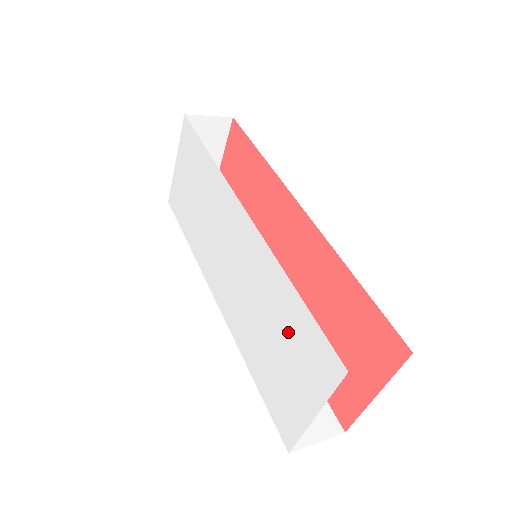
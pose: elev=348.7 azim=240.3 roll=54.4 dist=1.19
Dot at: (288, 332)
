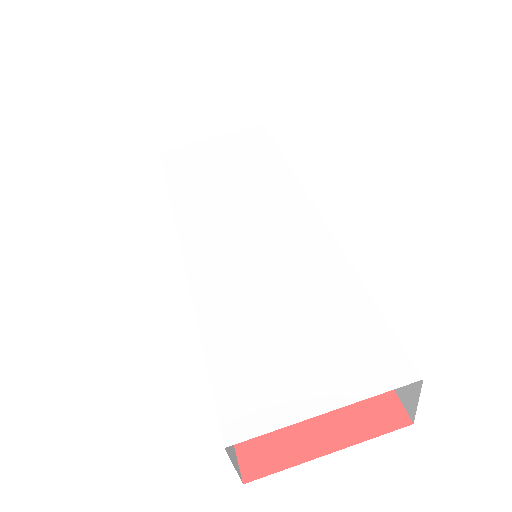
Dot at: (327, 319)
